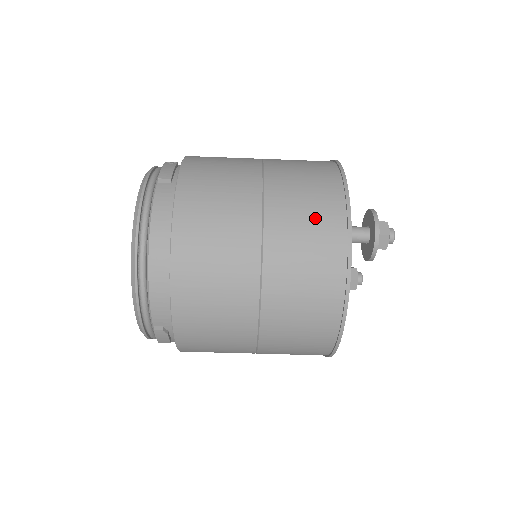
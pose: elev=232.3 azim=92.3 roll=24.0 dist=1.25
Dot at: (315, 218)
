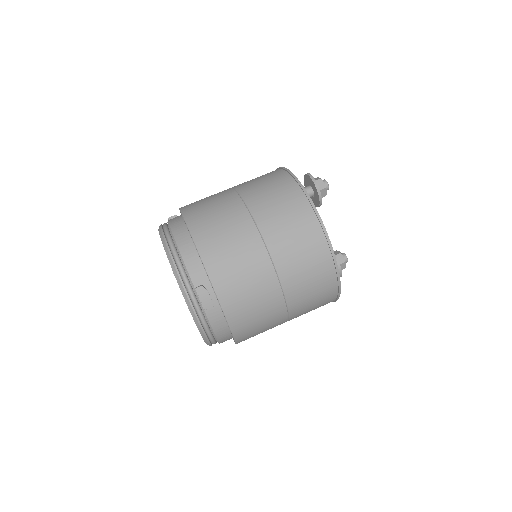
Dot at: (266, 178)
